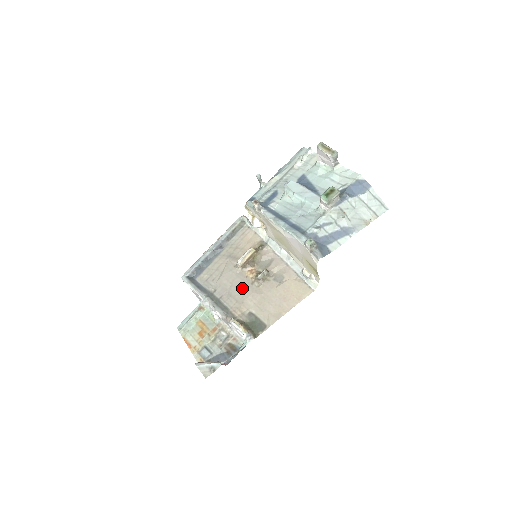
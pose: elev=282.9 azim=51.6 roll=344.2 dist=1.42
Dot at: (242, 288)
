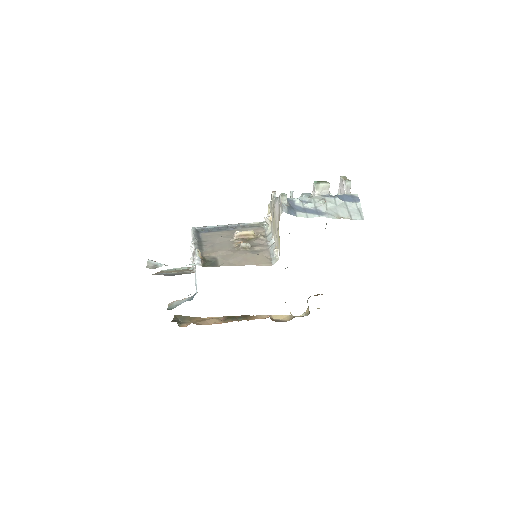
Dot at: (224, 246)
